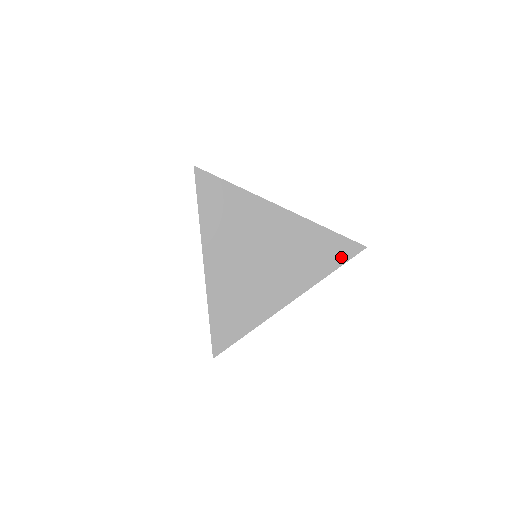
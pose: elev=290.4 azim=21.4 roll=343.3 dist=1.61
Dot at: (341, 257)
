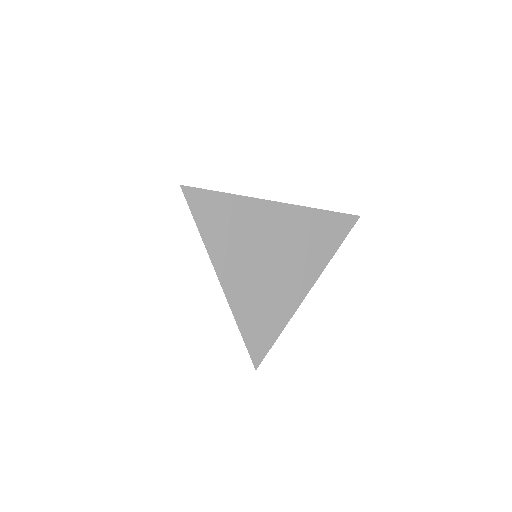
Dot at: (341, 233)
